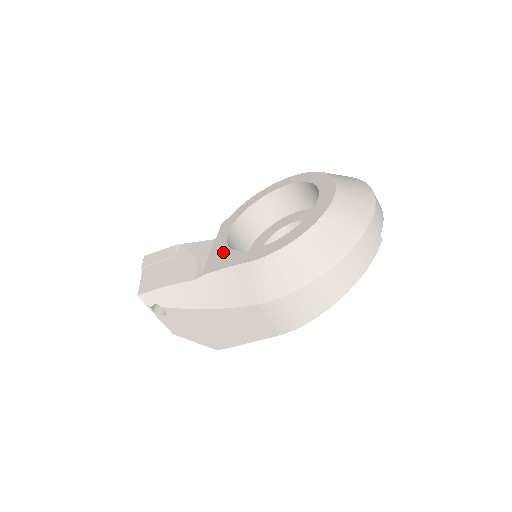
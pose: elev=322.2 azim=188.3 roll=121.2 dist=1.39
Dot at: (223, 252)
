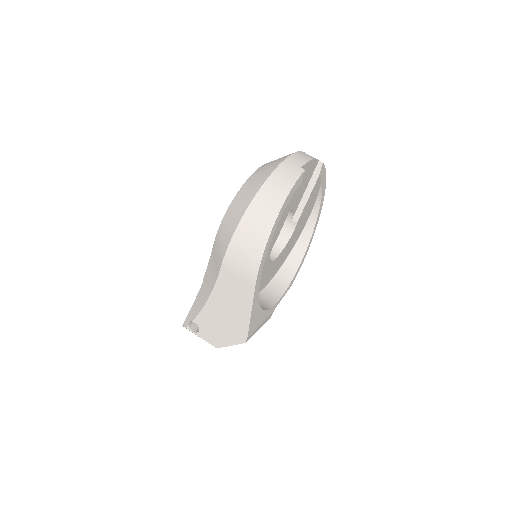
Dot at: occluded
